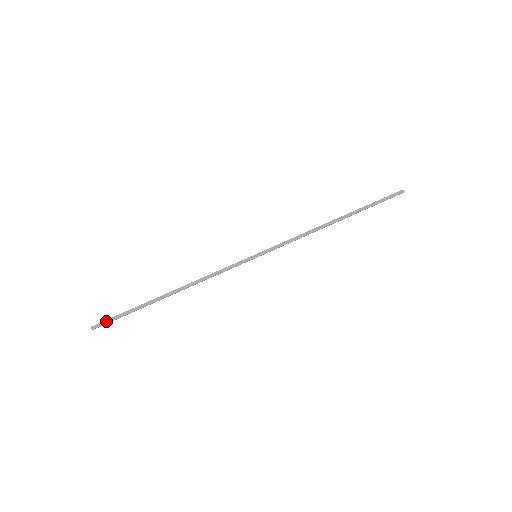
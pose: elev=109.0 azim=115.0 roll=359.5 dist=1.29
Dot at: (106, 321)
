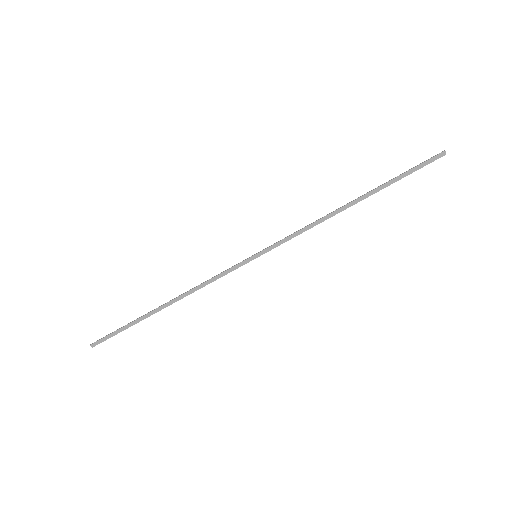
Dot at: (104, 338)
